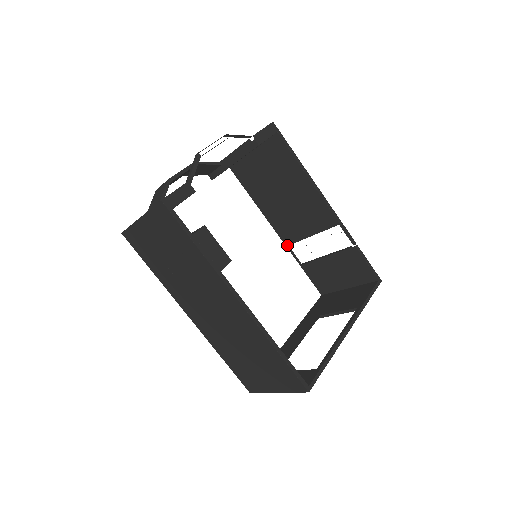
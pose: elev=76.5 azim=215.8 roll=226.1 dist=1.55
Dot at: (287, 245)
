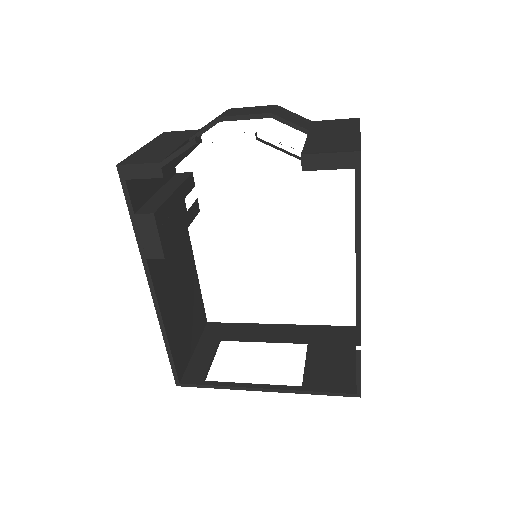
Dot at: occluded
